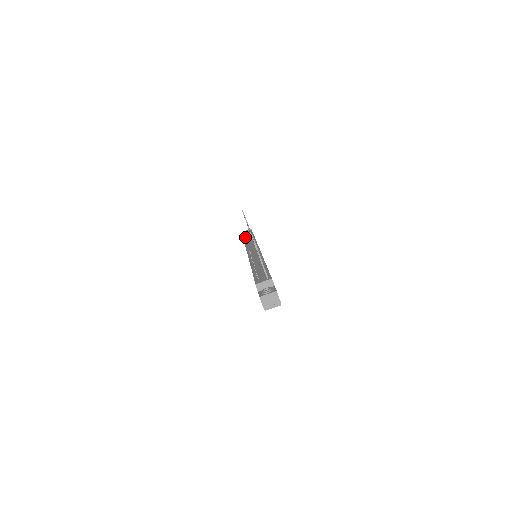
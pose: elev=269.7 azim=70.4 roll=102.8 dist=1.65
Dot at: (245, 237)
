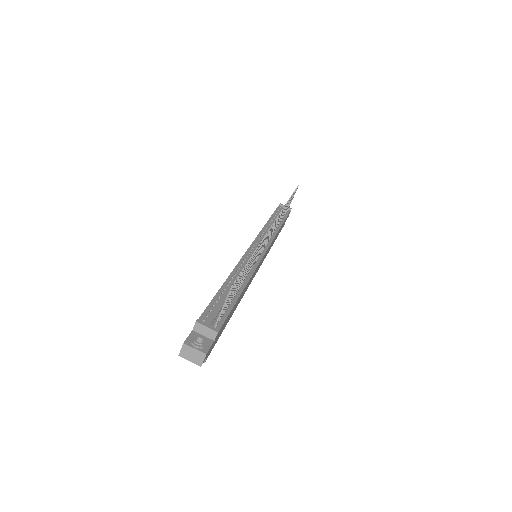
Dot at: (275, 215)
